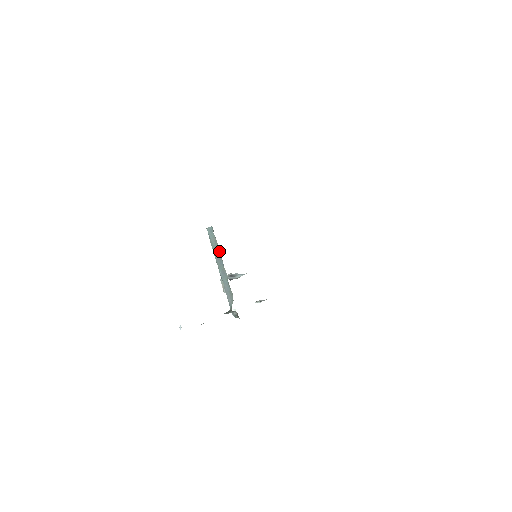
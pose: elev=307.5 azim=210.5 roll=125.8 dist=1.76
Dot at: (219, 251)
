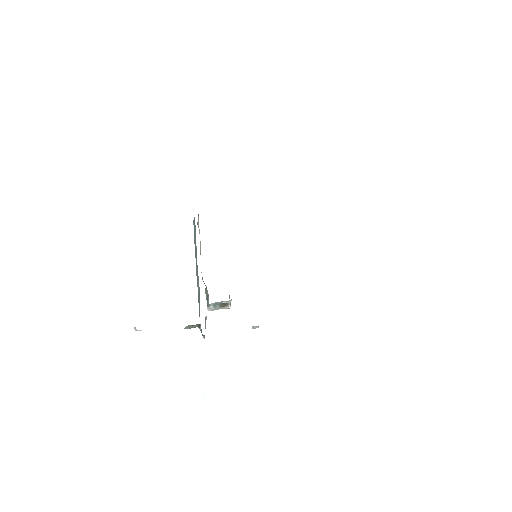
Dot at: occluded
